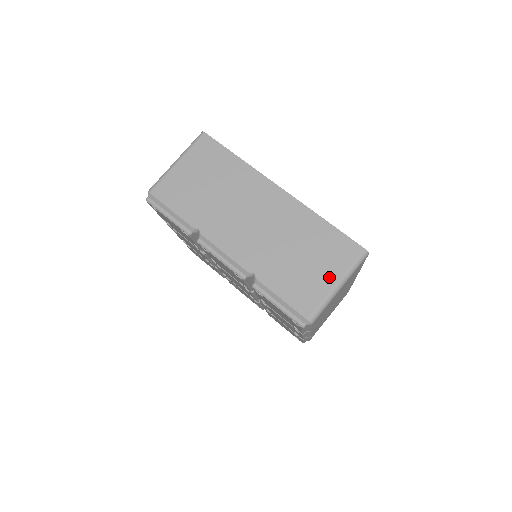
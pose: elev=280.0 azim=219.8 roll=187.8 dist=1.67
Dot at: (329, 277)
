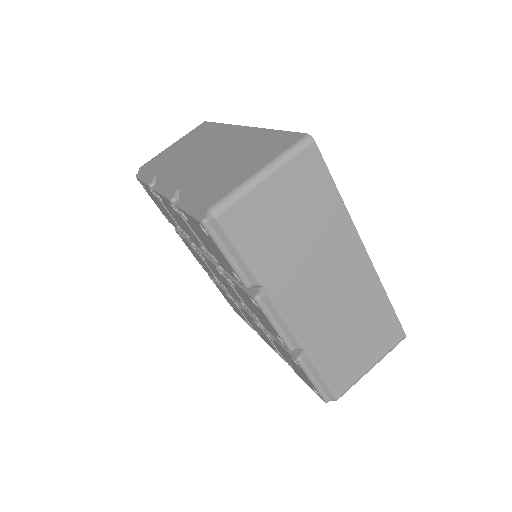
Dot at: (369, 360)
